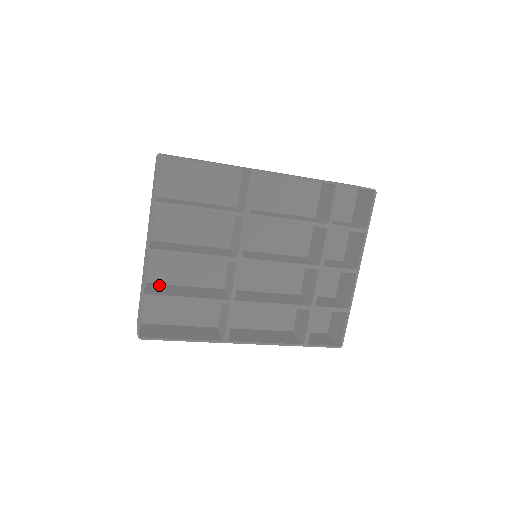
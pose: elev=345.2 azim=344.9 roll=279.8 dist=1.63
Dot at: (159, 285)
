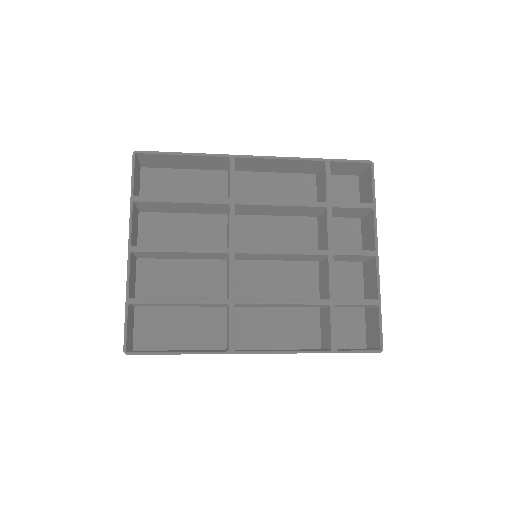
Dot at: occluded
